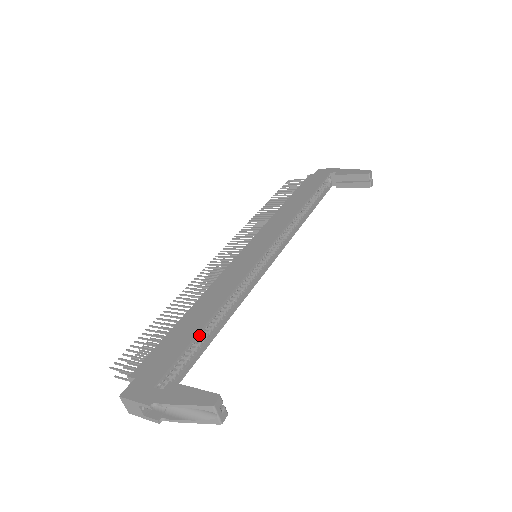
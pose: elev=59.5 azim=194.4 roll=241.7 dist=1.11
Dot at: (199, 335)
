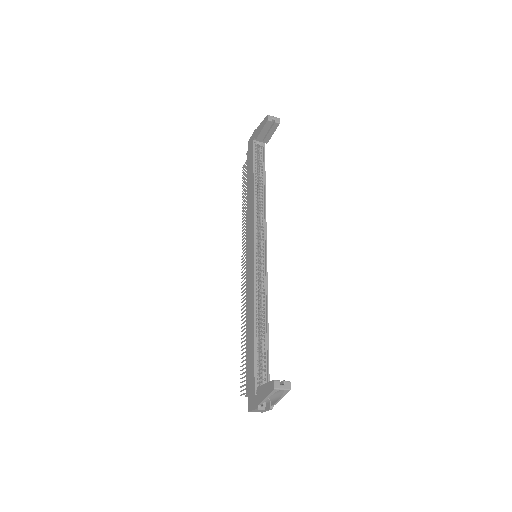
Dot at: (258, 344)
